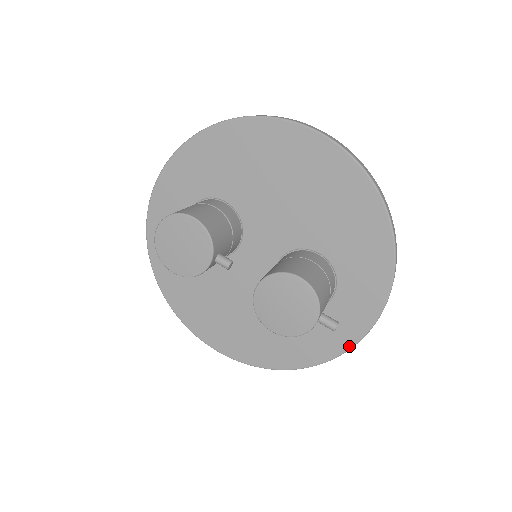
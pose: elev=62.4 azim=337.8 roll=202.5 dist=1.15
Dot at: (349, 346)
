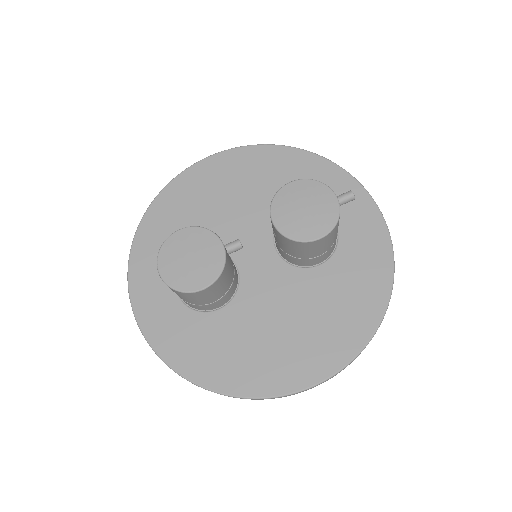
Dot at: (388, 242)
